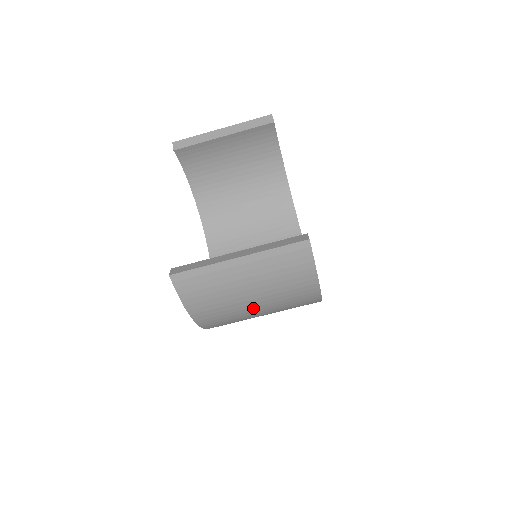
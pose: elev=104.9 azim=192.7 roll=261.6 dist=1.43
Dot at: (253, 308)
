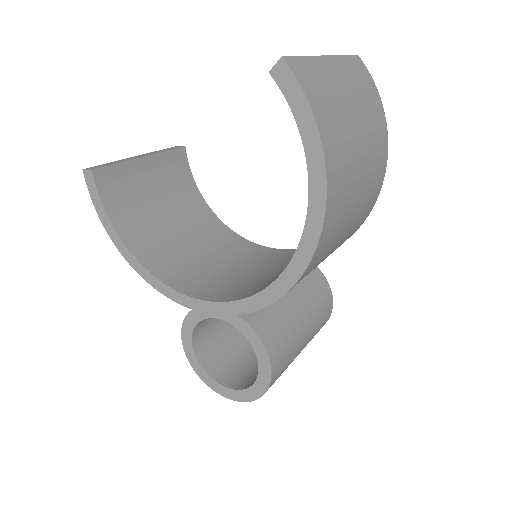
Dot at: (359, 151)
